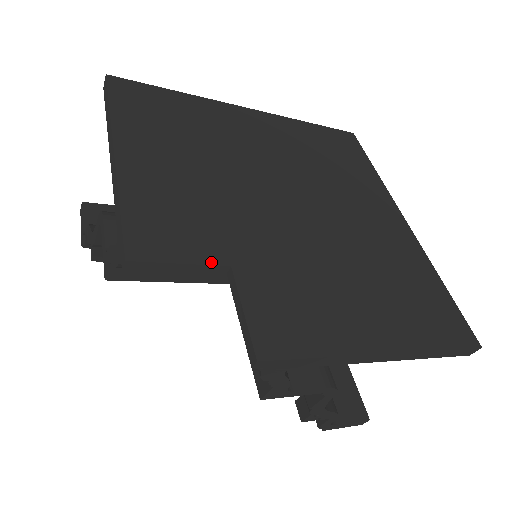
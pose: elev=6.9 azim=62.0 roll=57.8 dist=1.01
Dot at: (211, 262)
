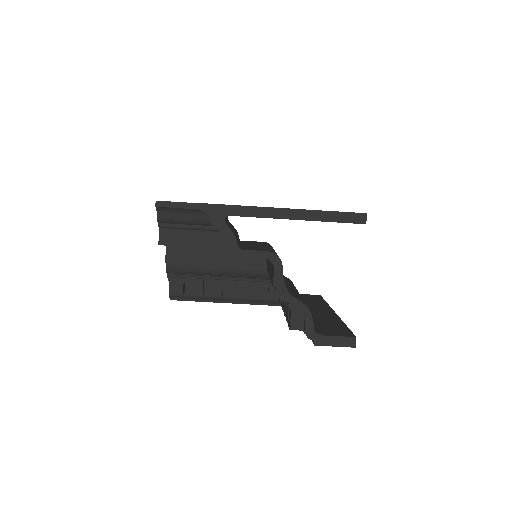
Dot at: (197, 203)
